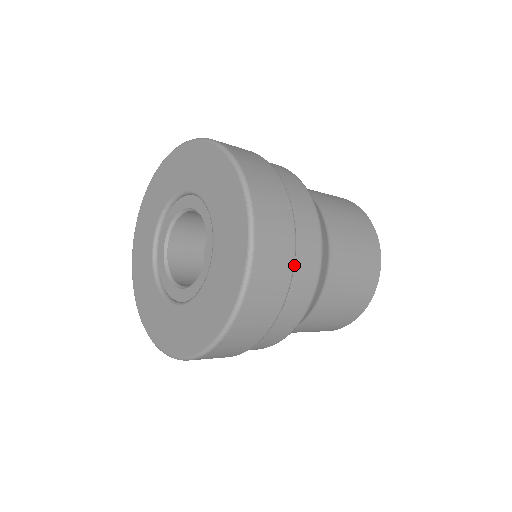
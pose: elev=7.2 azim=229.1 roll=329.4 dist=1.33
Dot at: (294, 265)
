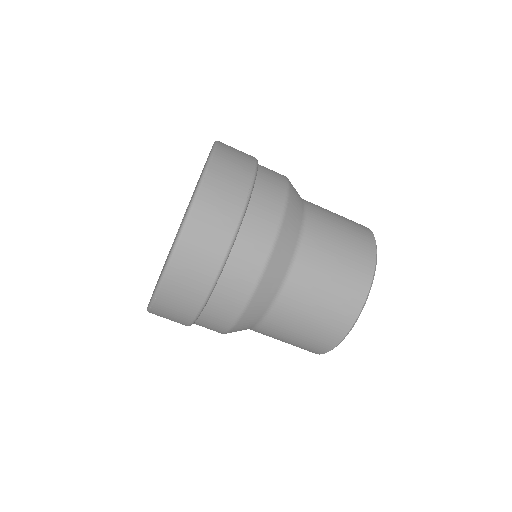
Dot at: (259, 166)
